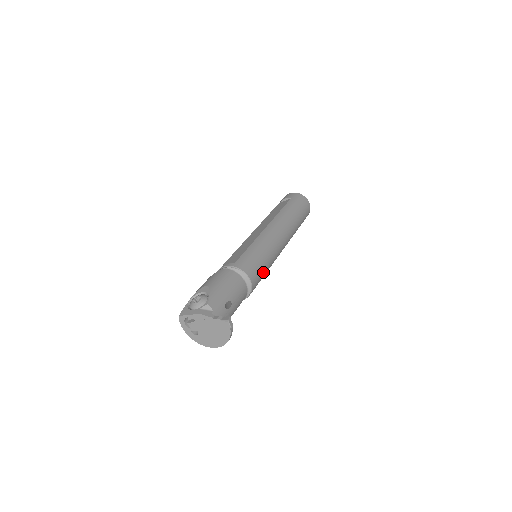
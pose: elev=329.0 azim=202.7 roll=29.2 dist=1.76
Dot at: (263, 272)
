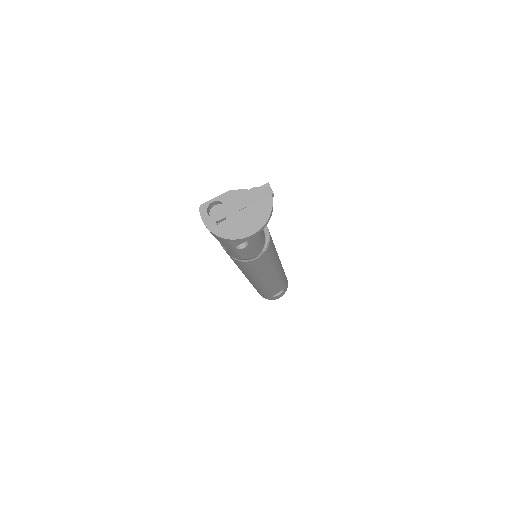
Dot at: (273, 246)
